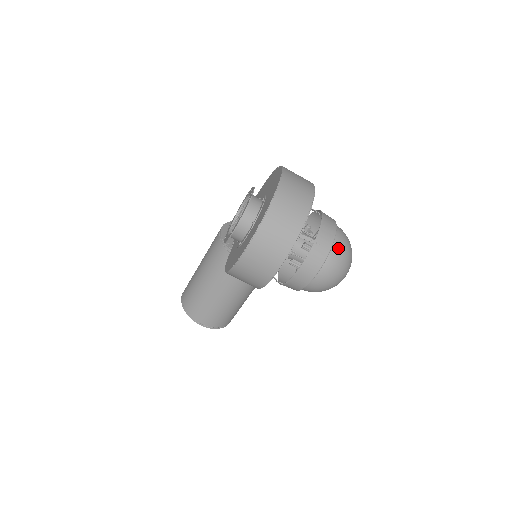
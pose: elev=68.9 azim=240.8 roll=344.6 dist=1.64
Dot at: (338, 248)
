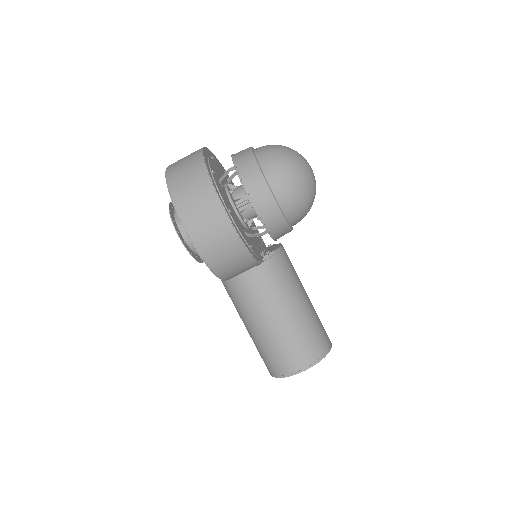
Dot at: (263, 152)
